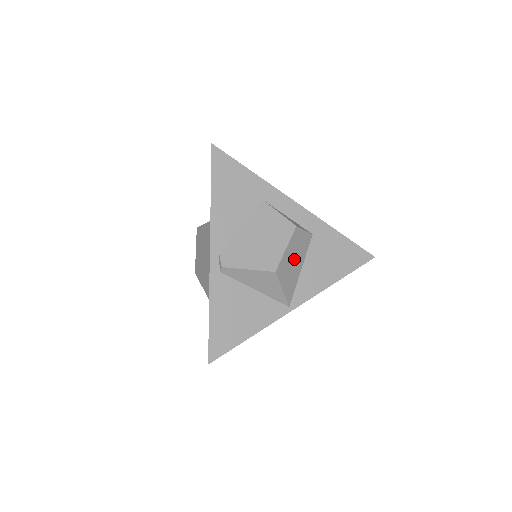
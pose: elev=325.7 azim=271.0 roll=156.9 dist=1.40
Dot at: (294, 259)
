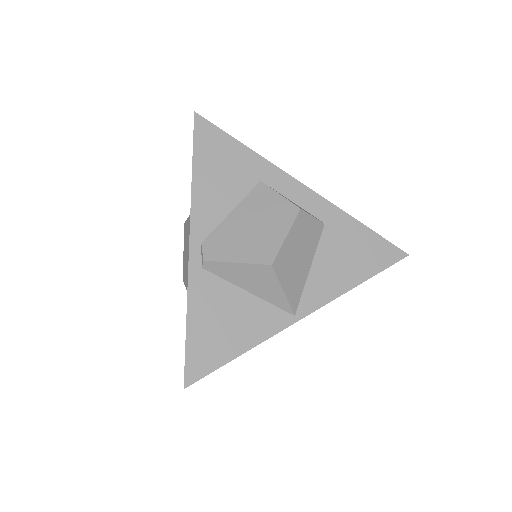
Dot at: (299, 252)
